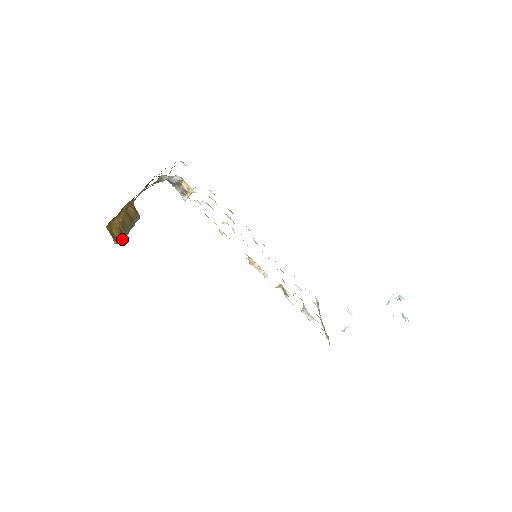
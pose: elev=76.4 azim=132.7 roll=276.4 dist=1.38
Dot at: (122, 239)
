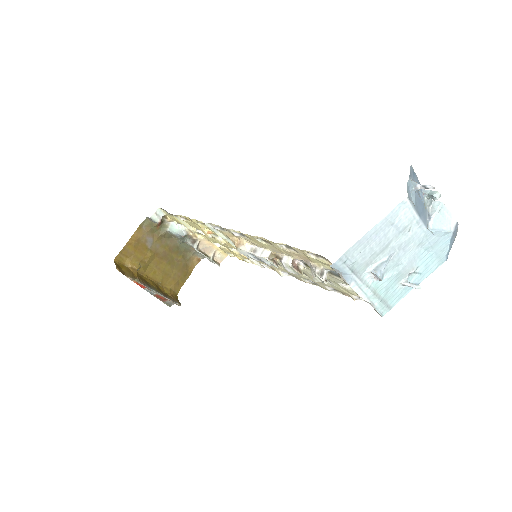
Dot at: (132, 278)
